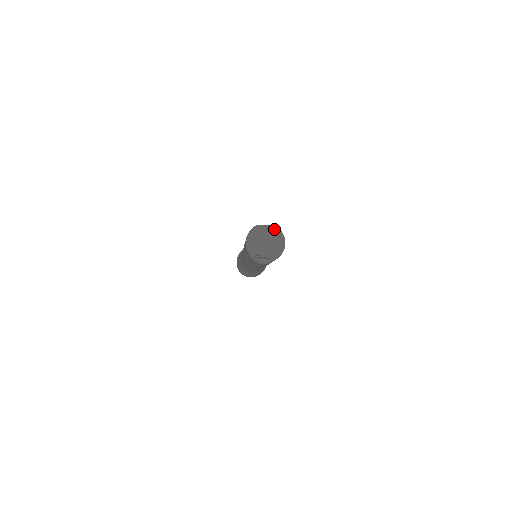
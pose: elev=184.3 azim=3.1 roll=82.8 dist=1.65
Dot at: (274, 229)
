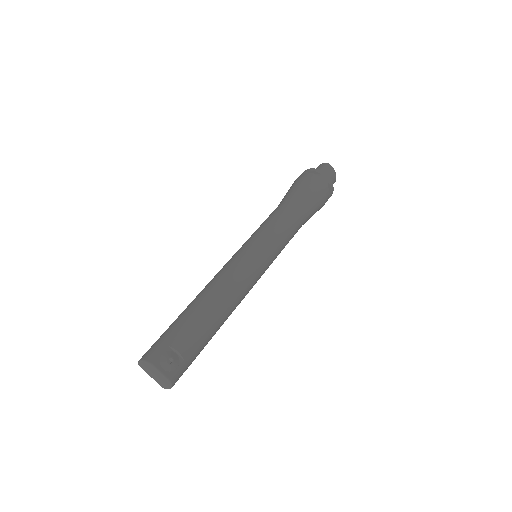
Dot at: (164, 378)
